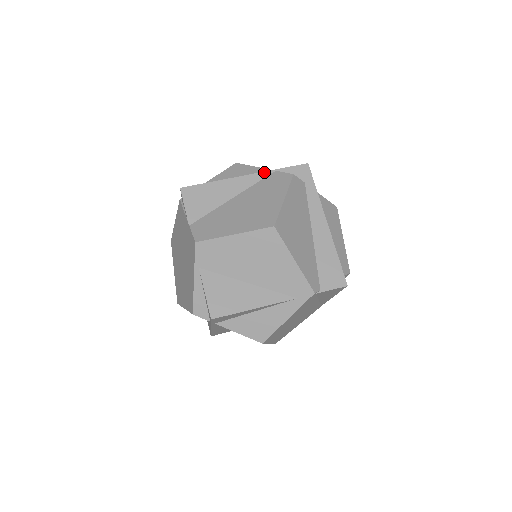
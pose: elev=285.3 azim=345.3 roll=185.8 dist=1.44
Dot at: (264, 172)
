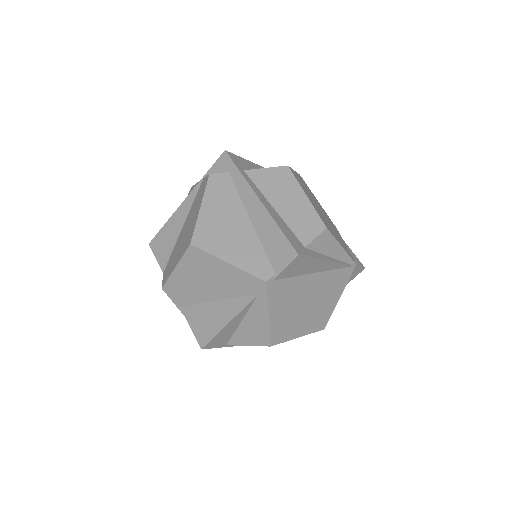
Dot at: (196, 186)
